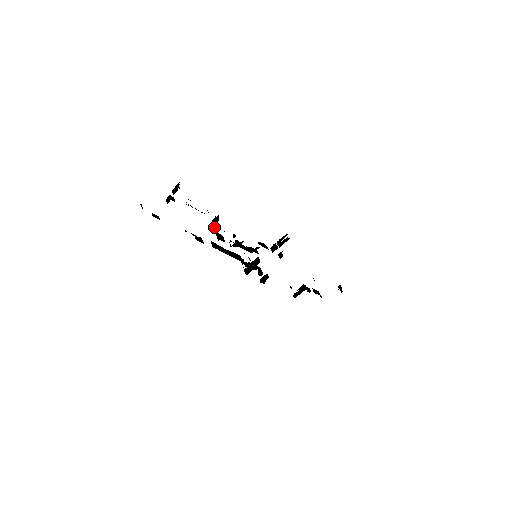
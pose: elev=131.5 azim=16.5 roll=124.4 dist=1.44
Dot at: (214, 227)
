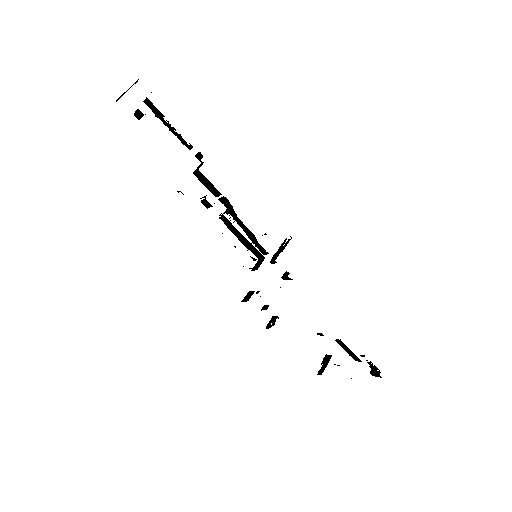
Dot at: (198, 172)
